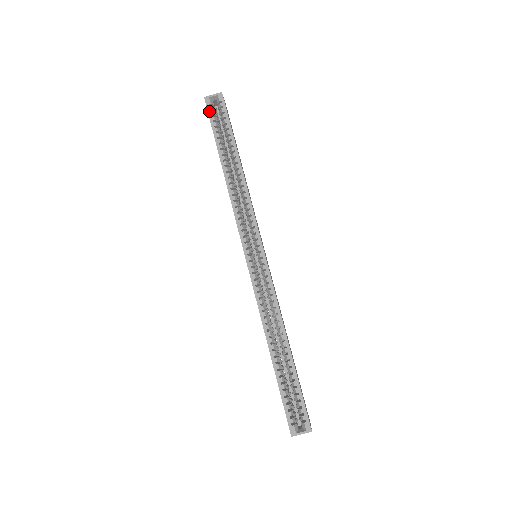
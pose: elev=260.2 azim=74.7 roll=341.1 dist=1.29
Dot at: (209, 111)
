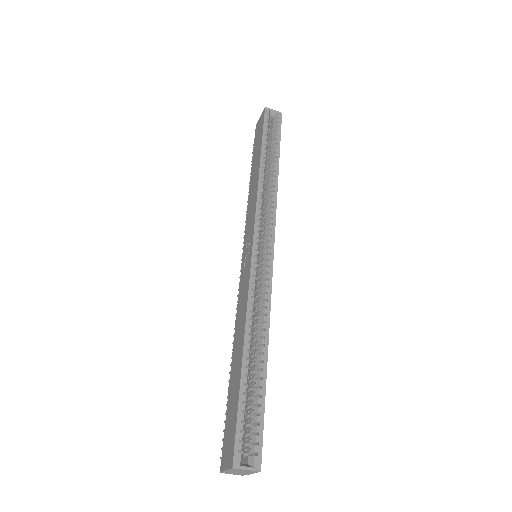
Dot at: (266, 118)
